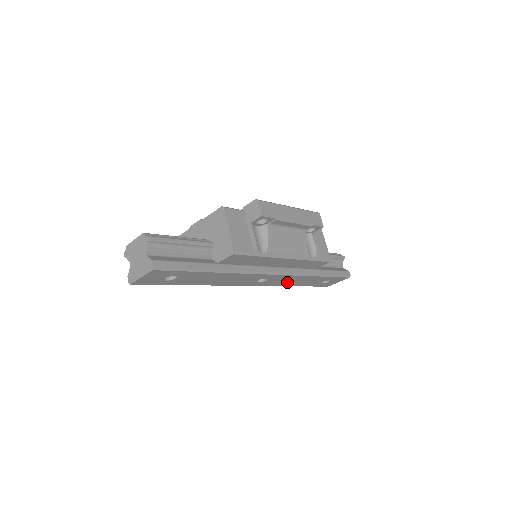
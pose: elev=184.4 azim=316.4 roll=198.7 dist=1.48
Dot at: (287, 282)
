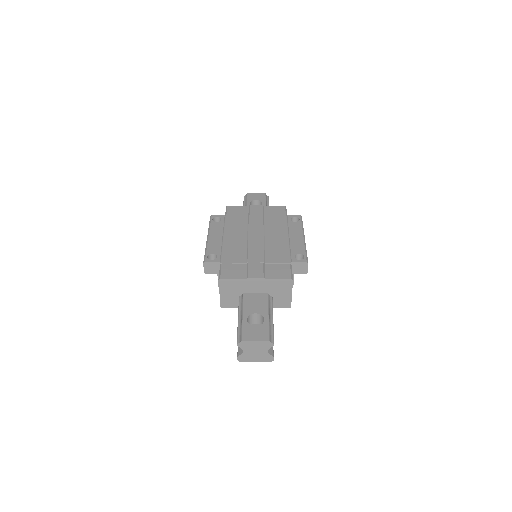
Dot at: occluded
